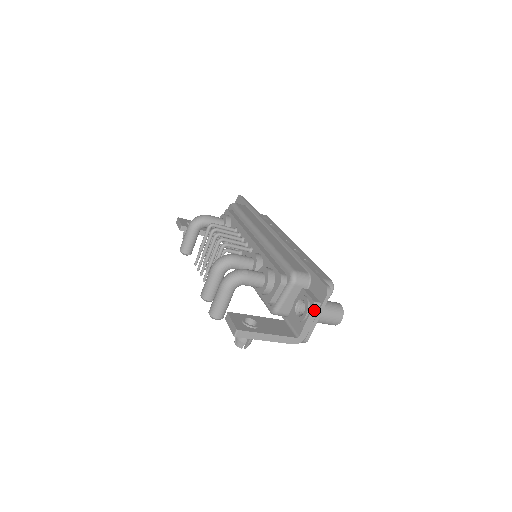
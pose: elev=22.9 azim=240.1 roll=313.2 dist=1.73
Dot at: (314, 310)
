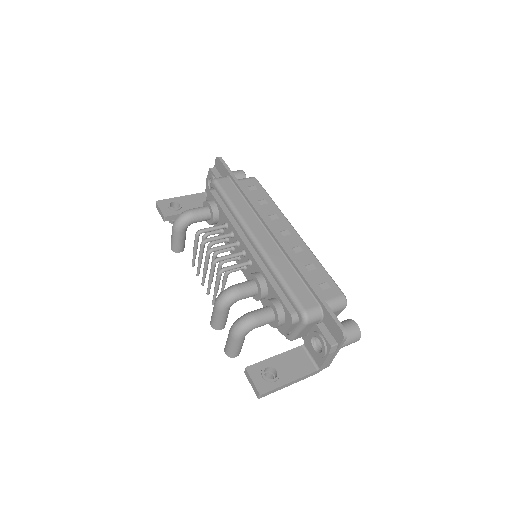
Dot at: (332, 351)
